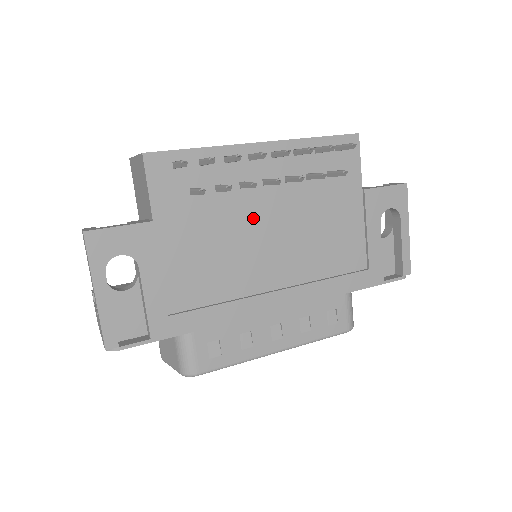
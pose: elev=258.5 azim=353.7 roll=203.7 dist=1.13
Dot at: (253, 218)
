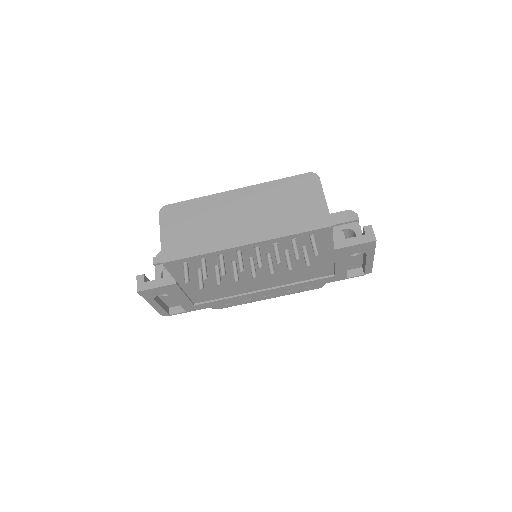
Dot at: (243, 271)
